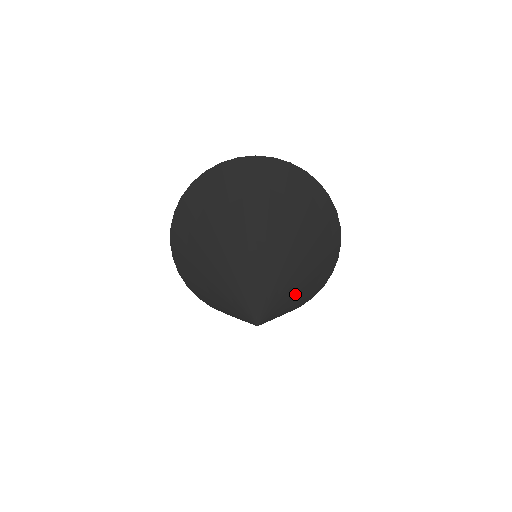
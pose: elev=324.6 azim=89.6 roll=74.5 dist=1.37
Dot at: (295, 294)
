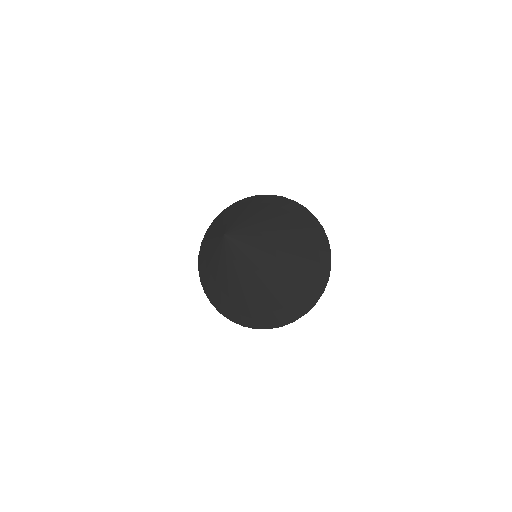
Dot at: (255, 272)
